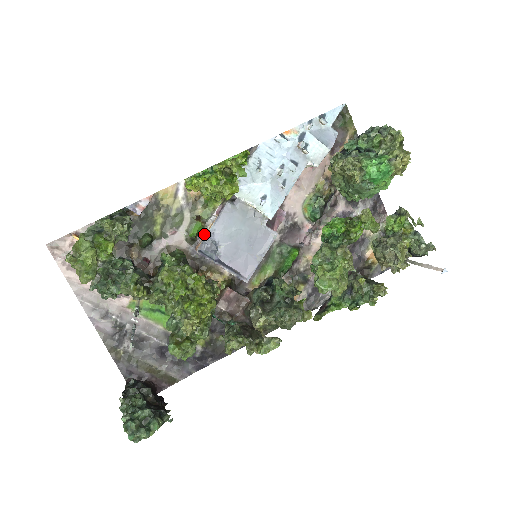
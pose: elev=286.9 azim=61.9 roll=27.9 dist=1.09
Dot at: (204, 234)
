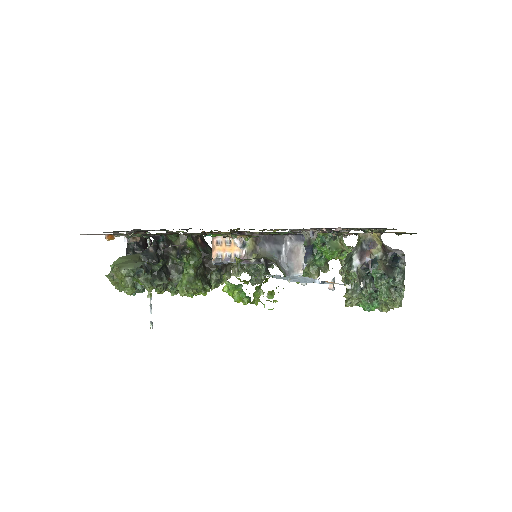
Dot at: (224, 239)
